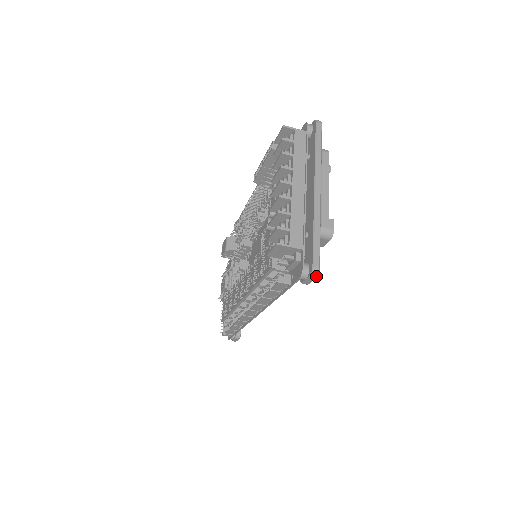
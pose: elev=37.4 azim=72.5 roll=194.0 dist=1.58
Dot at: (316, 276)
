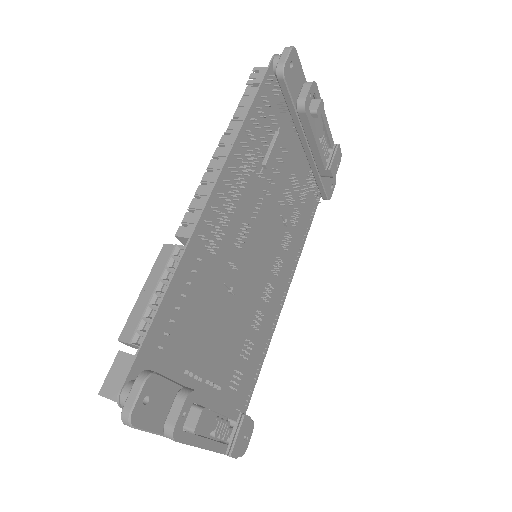
Dot at: (244, 452)
